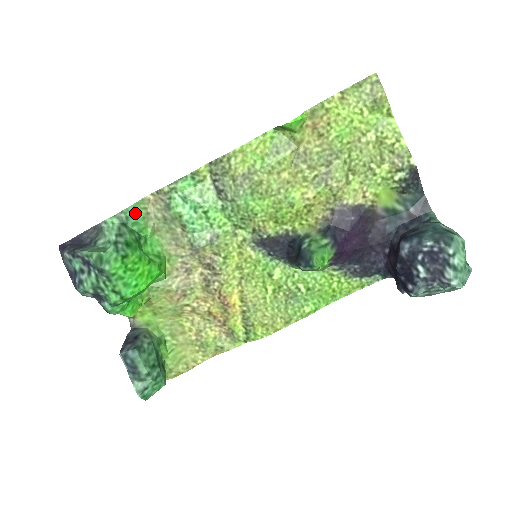
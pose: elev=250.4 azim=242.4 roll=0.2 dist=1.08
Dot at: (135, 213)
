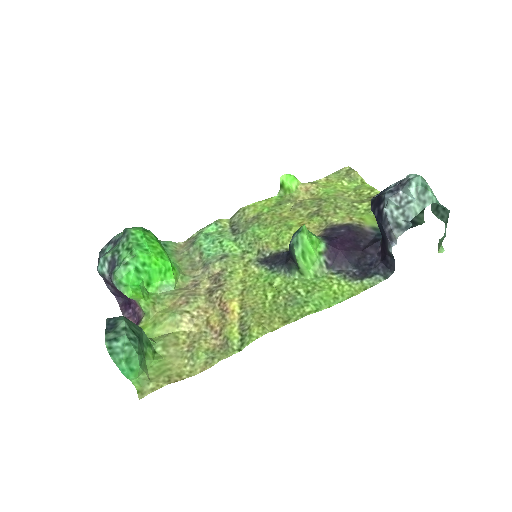
Dot at: (167, 245)
